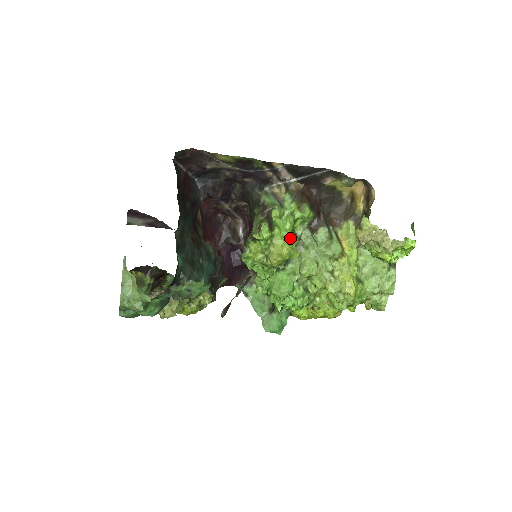
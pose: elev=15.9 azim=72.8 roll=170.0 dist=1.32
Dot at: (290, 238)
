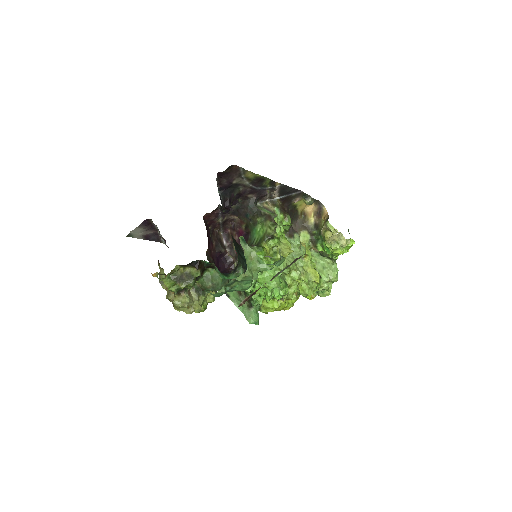
Dot at: occluded
